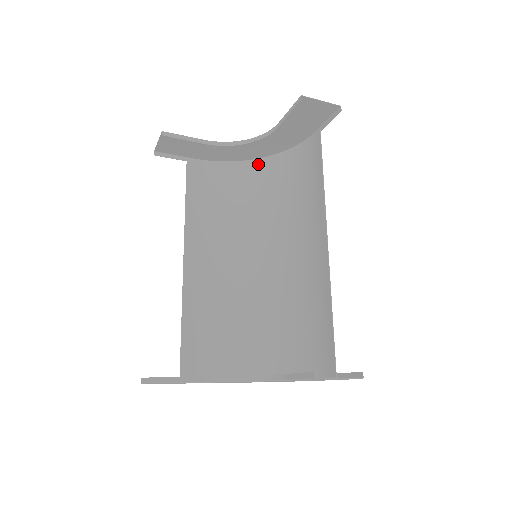
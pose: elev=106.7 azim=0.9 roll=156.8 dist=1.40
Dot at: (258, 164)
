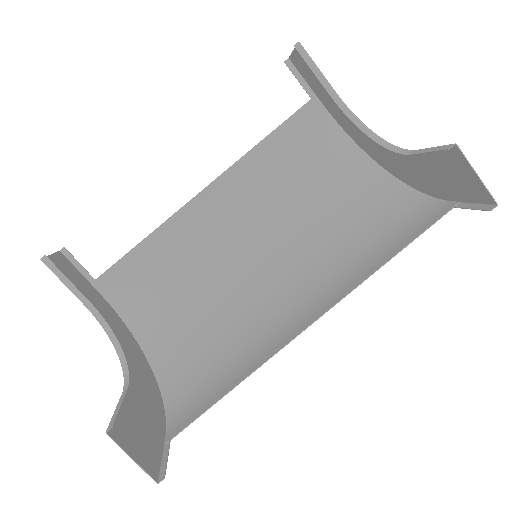
Dot at: (374, 172)
